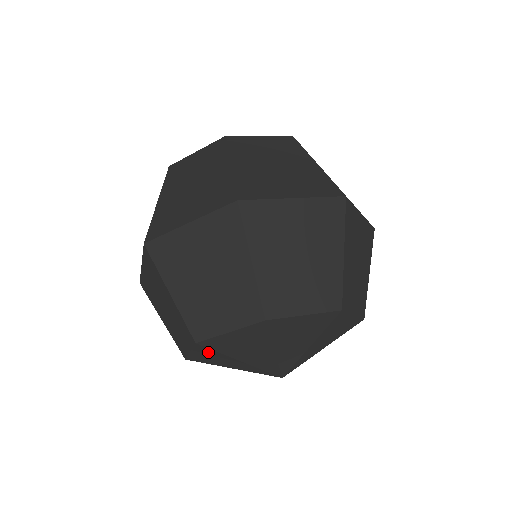
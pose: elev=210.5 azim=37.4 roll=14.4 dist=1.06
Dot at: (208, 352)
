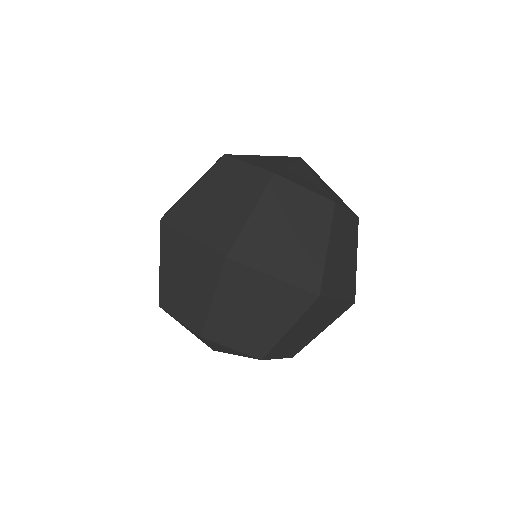
Dot at: occluded
